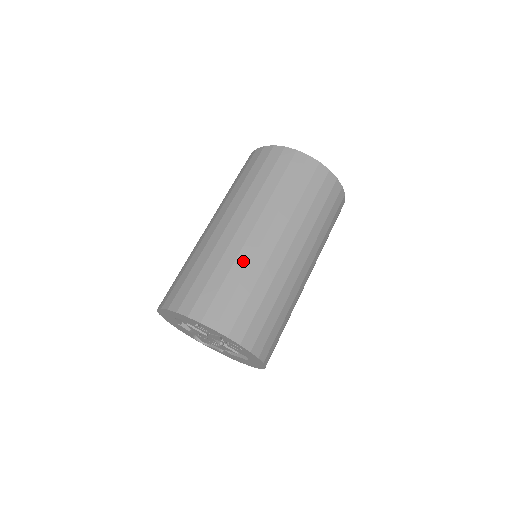
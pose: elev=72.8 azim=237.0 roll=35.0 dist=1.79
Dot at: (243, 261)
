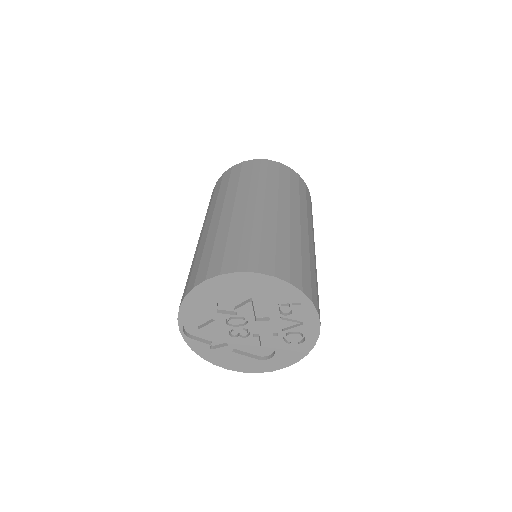
Dot at: (312, 256)
